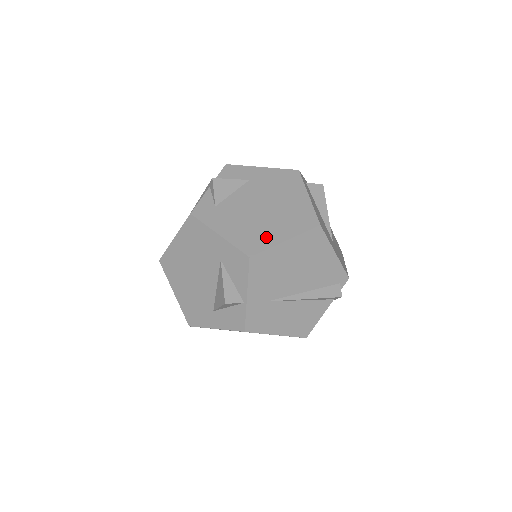
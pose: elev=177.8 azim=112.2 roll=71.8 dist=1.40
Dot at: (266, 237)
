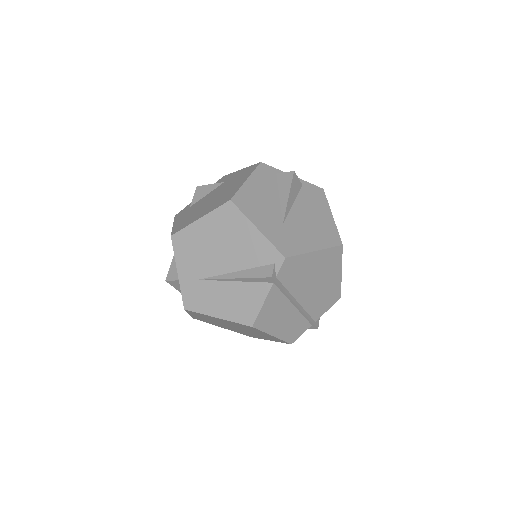
Dot at: (192, 219)
